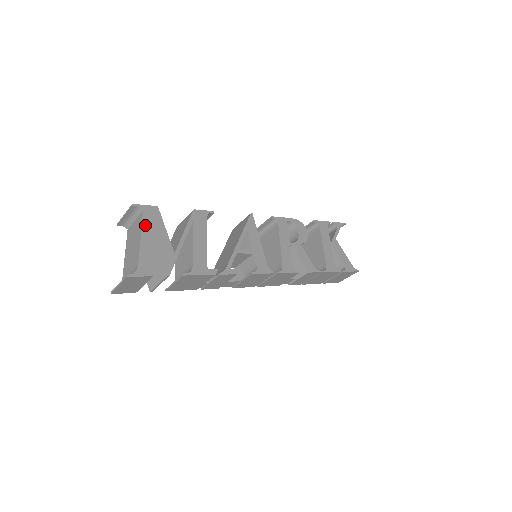
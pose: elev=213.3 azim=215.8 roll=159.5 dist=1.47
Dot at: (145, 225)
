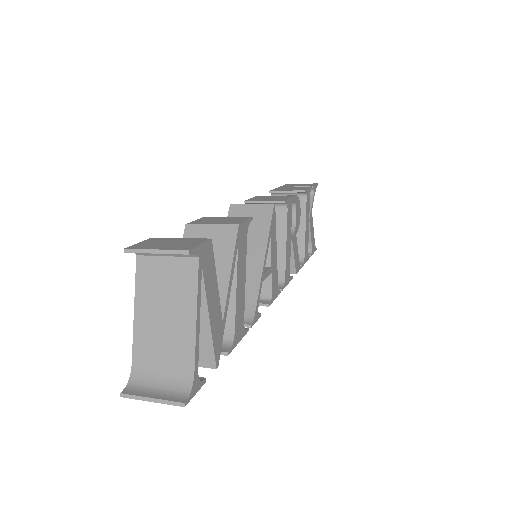
Dot at: (200, 288)
